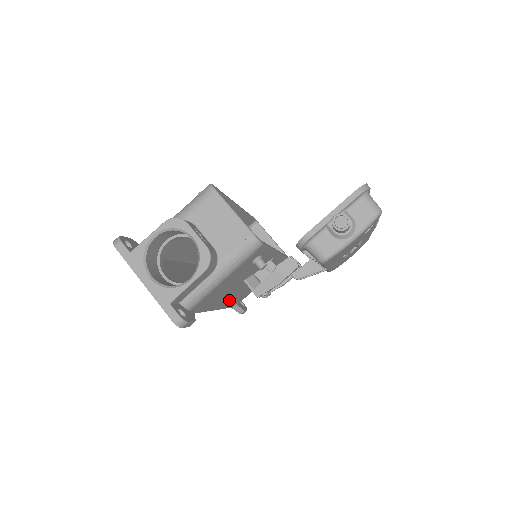
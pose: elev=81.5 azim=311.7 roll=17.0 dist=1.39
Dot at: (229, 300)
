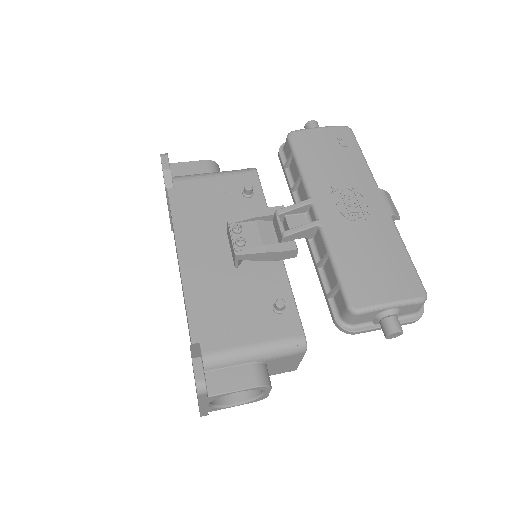
Dot at: (199, 274)
